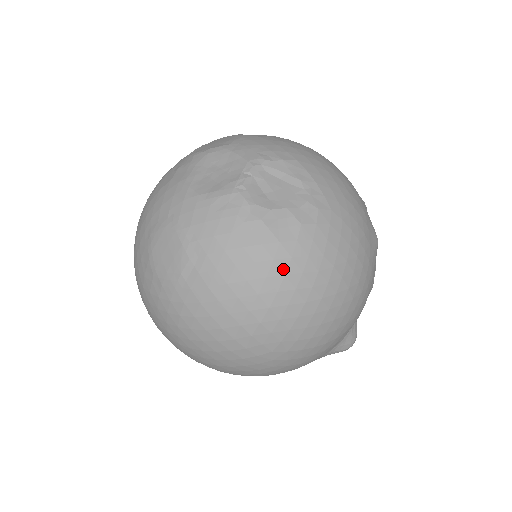
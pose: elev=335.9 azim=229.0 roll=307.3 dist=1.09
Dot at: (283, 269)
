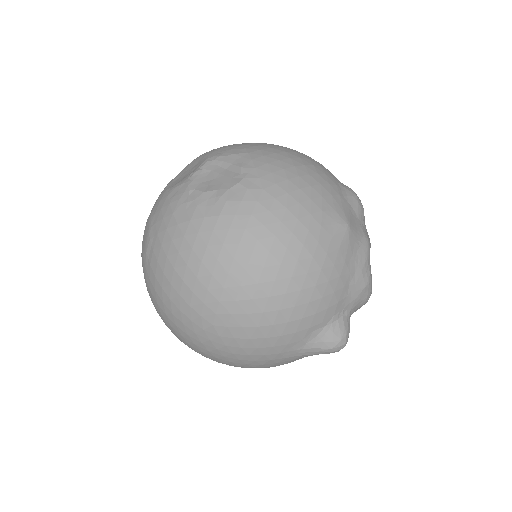
Dot at: (206, 241)
